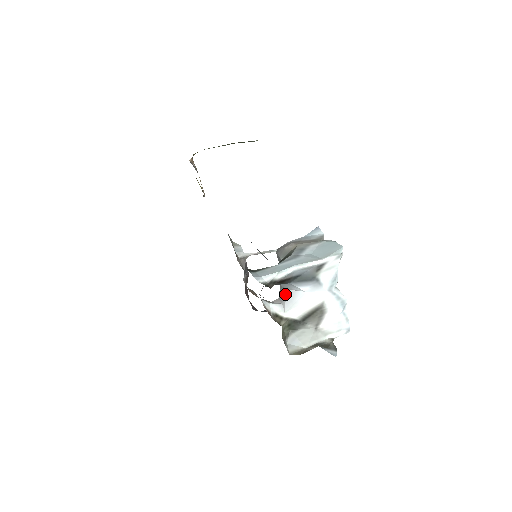
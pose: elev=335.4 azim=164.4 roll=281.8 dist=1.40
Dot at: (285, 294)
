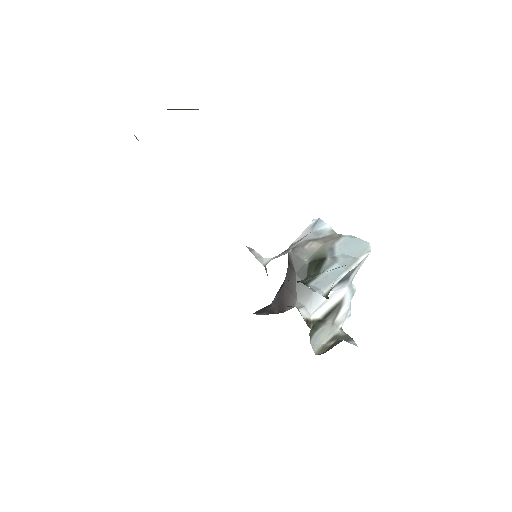
Dot at: (312, 297)
